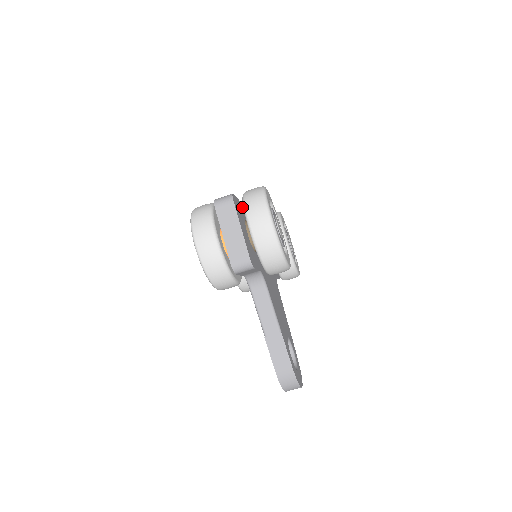
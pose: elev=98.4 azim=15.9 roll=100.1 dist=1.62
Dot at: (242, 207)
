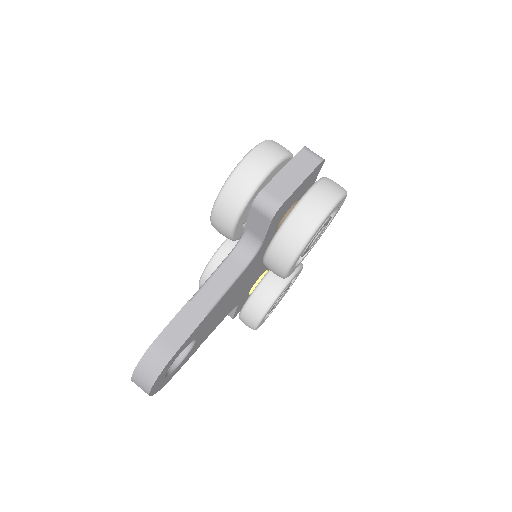
Dot at: occluded
